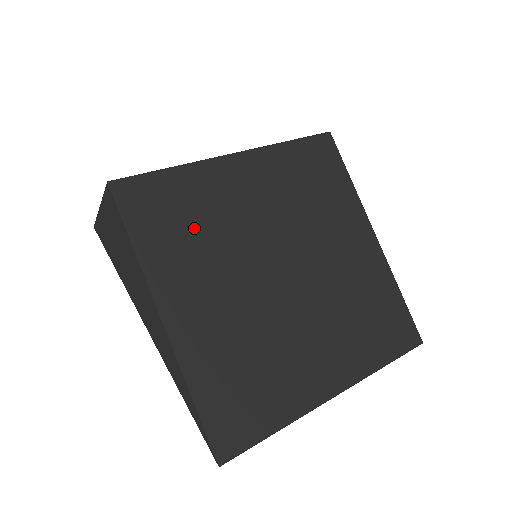
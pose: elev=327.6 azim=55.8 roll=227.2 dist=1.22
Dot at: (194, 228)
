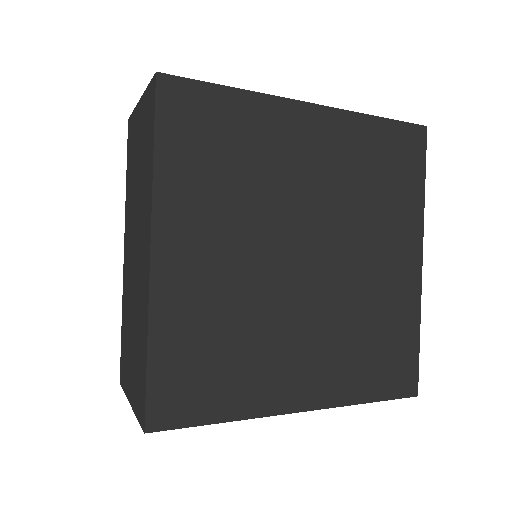
Dot at: (228, 347)
